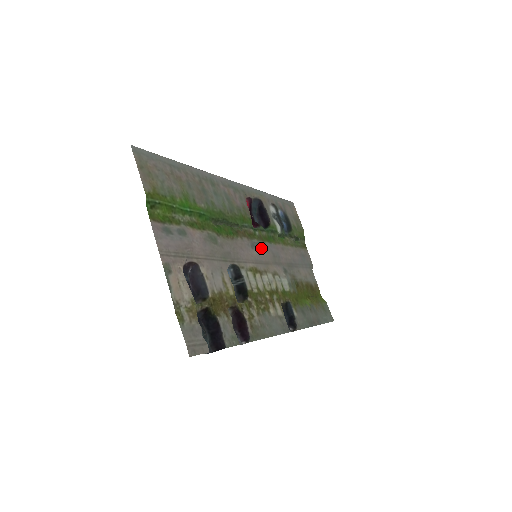
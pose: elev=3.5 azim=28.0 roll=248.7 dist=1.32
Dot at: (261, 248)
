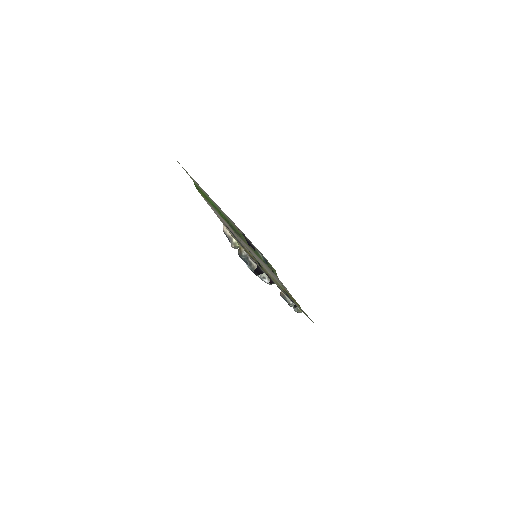
Dot at: occluded
